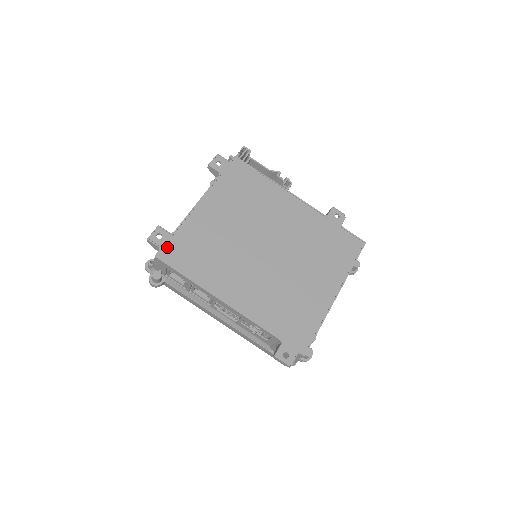
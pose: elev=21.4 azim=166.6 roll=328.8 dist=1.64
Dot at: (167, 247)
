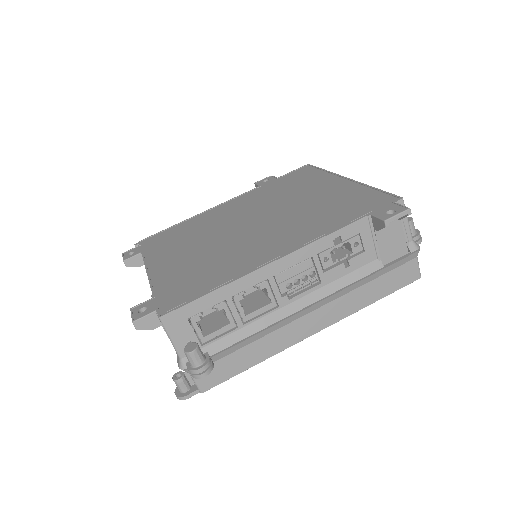
Dot at: (162, 304)
